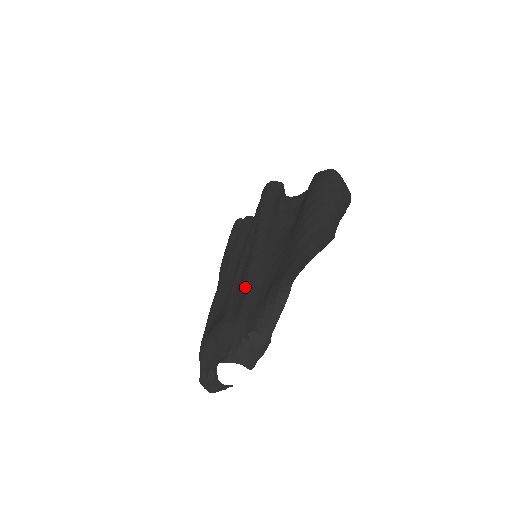
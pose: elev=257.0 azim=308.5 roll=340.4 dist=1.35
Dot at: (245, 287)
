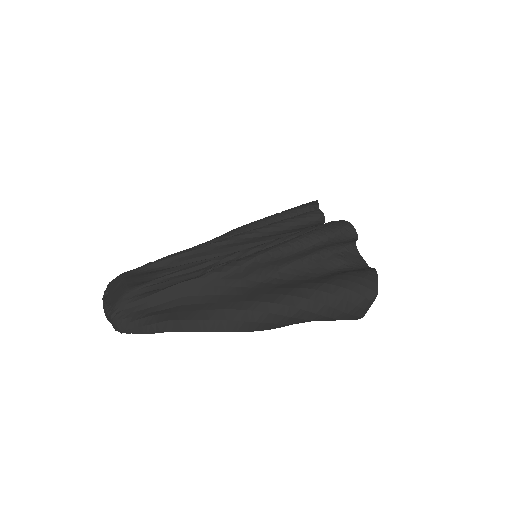
Dot at: (166, 287)
